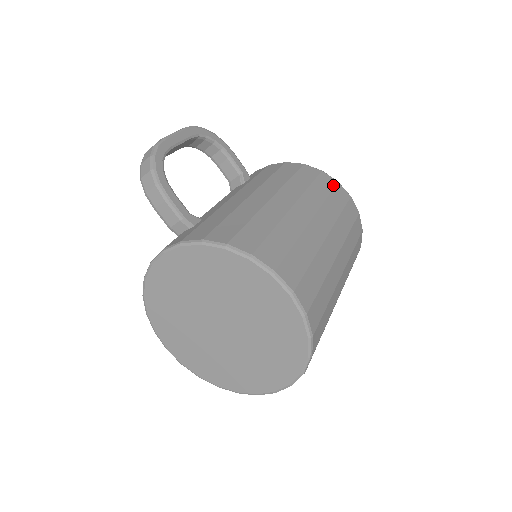
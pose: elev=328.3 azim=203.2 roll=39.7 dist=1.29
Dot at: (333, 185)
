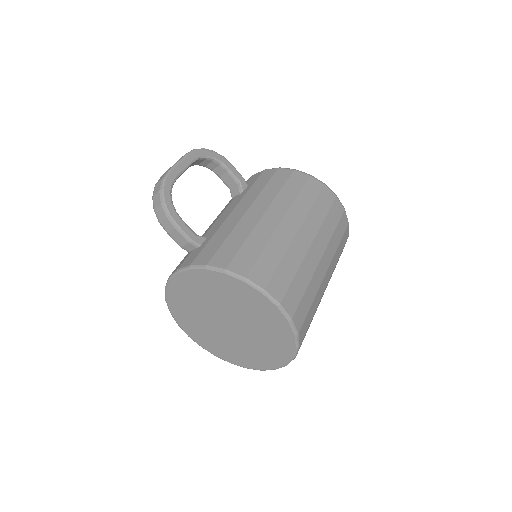
Dot at: (319, 189)
